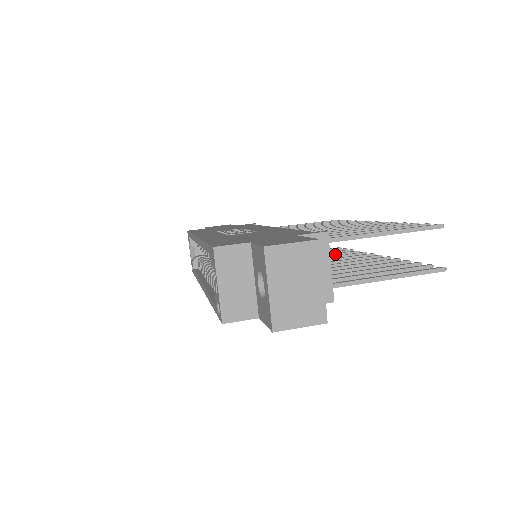
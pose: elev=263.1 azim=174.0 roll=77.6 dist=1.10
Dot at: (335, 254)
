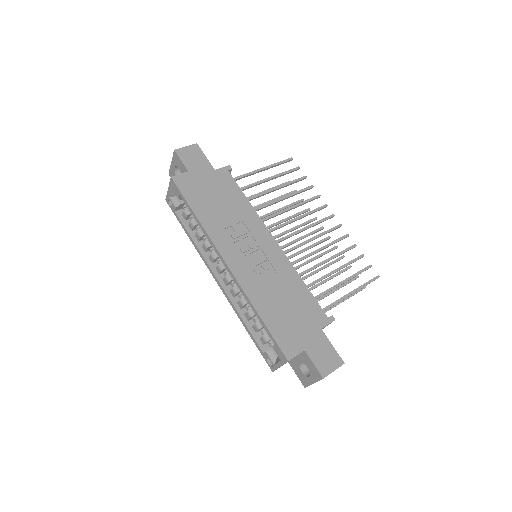
Dot at: occluded
